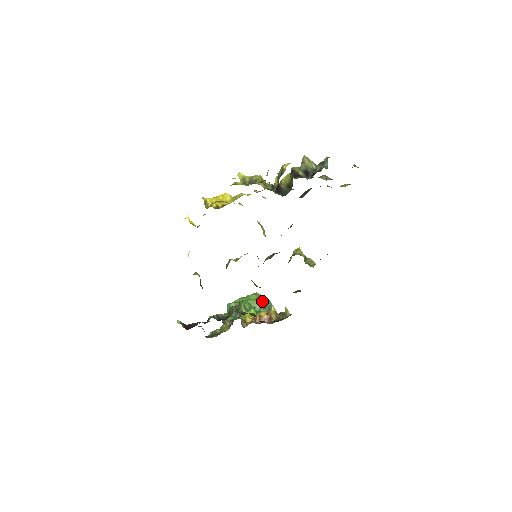
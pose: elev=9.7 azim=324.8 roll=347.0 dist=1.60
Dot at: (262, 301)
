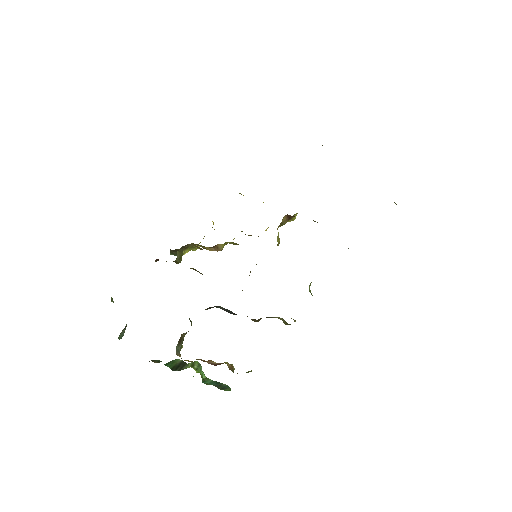
Dot at: (219, 383)
